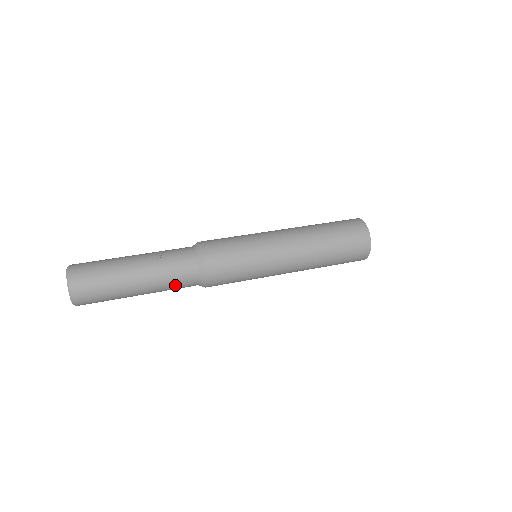
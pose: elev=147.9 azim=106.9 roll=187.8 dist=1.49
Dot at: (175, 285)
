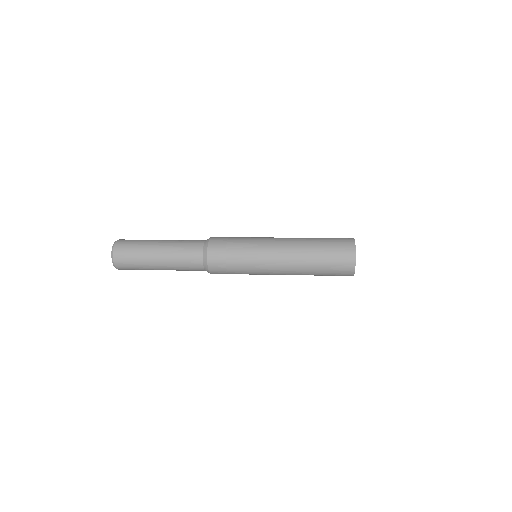
Dot at: (184, 262)
